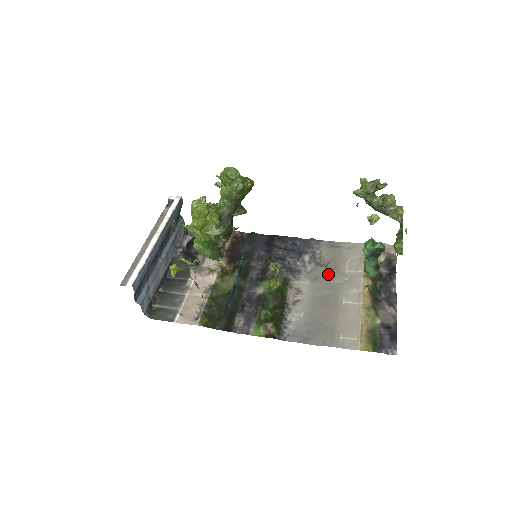
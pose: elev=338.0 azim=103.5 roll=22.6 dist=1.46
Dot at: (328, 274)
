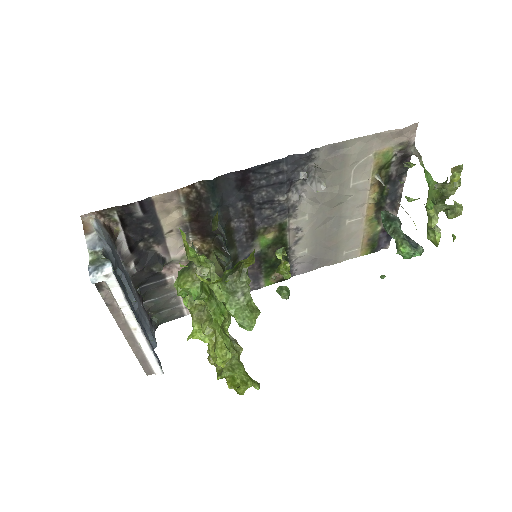
Dot at: (330, 200)
